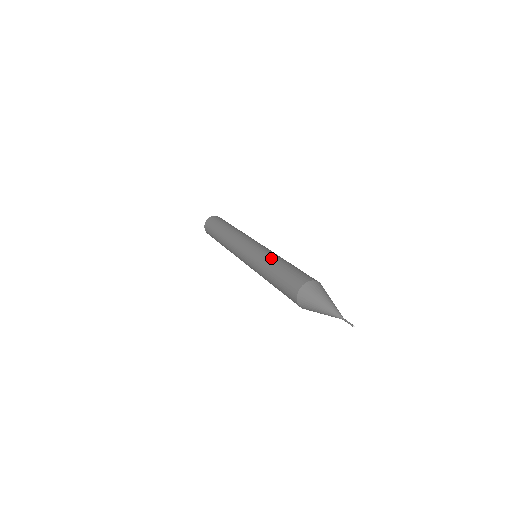
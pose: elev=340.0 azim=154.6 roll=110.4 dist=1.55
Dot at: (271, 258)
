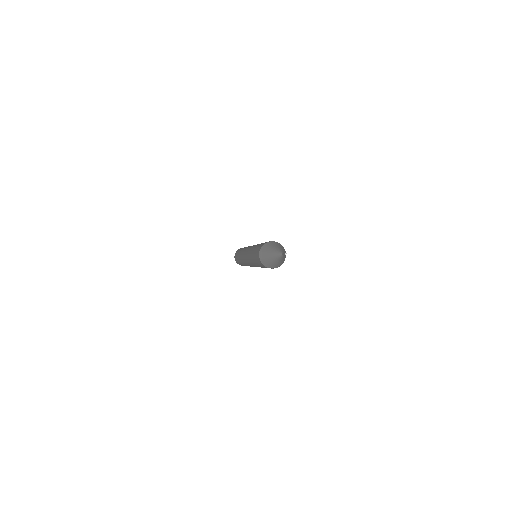
Dot at: (255, 245)
